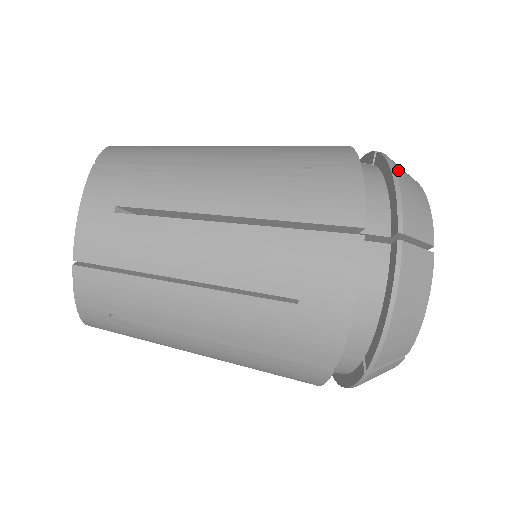
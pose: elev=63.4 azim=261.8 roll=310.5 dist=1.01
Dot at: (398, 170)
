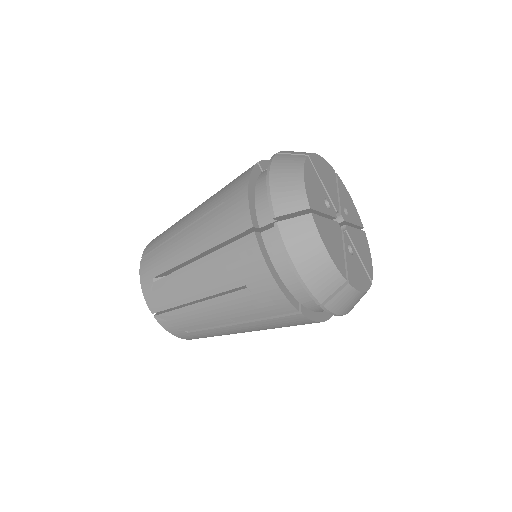
Dot at: (295, 257)
